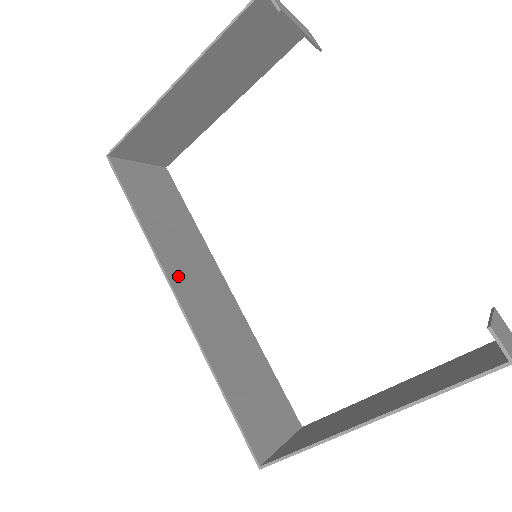
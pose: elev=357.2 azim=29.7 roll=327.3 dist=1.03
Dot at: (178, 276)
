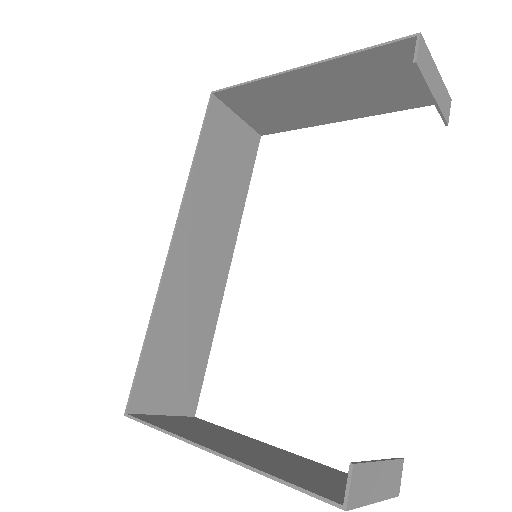
Dot at: (189, 225)
